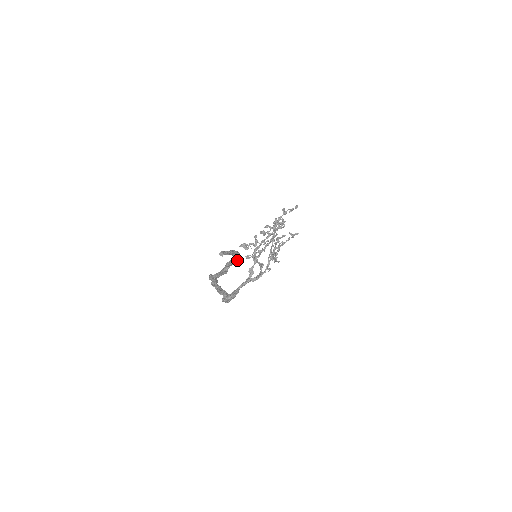
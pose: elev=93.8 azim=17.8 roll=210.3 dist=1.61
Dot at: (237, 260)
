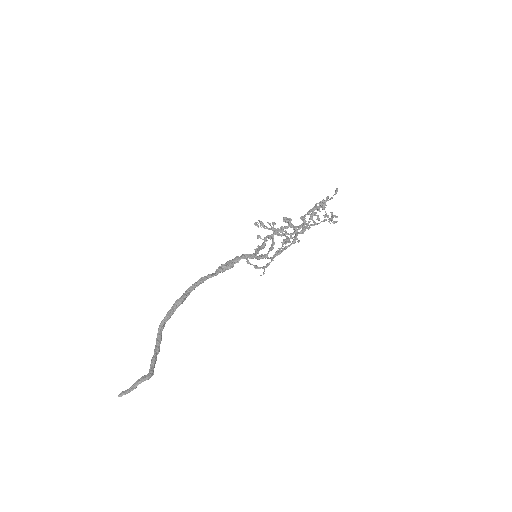
Dot at: (152, 374)
